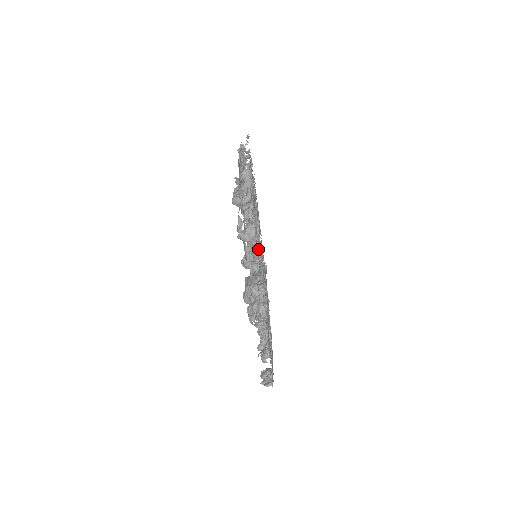
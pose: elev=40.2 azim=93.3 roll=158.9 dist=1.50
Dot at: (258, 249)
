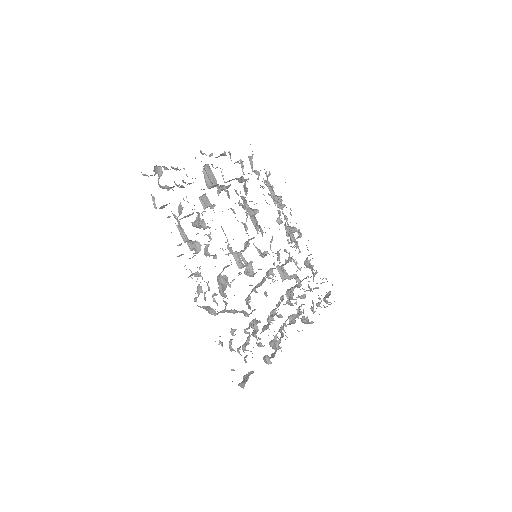
Dot at: (248, 246)
